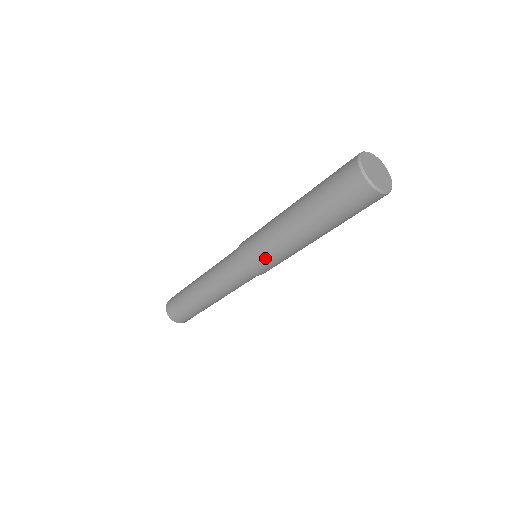
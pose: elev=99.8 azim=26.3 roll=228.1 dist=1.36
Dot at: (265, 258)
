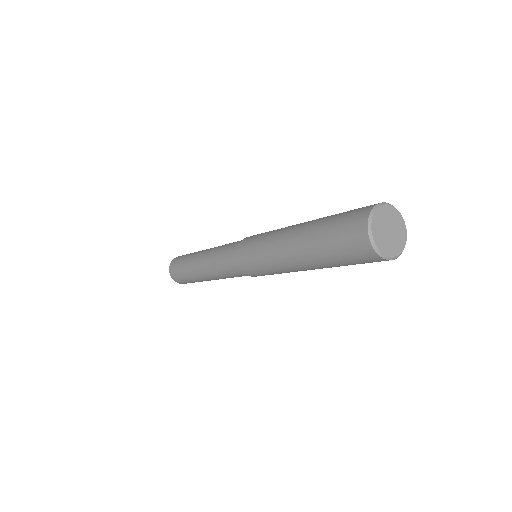
Dot at: (264, 271)
